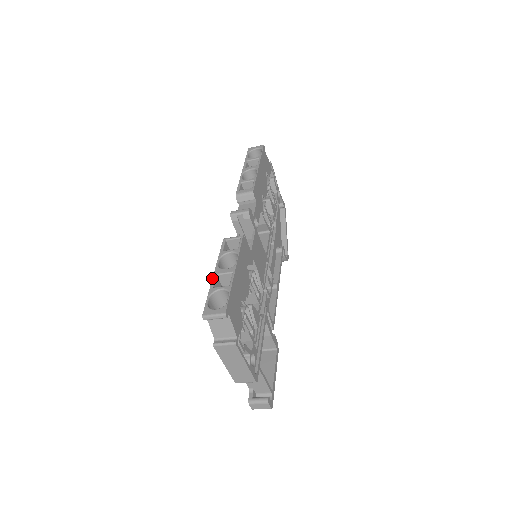
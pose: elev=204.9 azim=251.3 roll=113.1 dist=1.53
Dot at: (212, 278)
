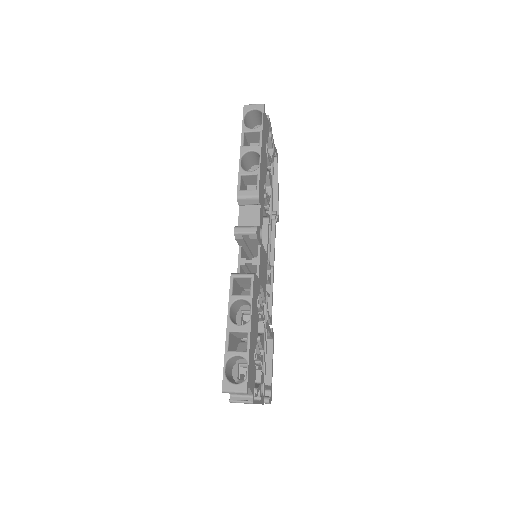
Dot at: occluded
